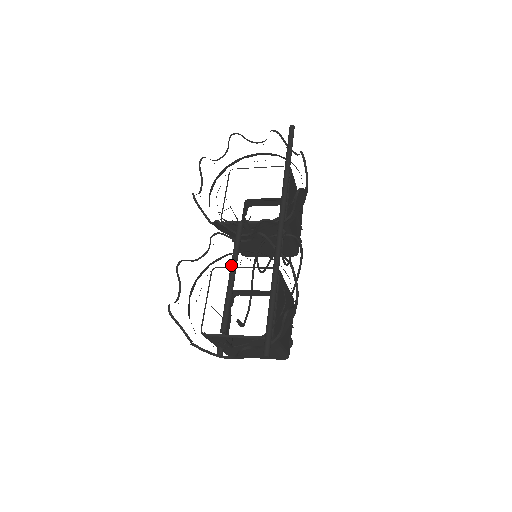
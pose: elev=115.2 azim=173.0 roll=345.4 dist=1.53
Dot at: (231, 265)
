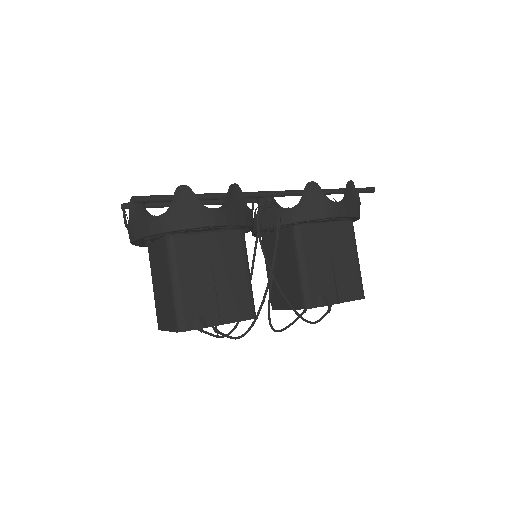
Dot at: (210, 200)
